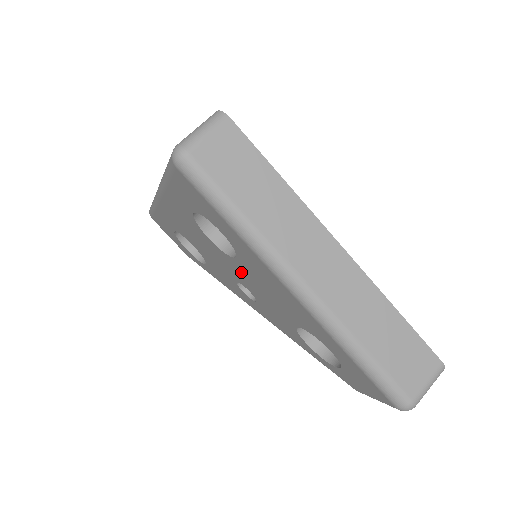
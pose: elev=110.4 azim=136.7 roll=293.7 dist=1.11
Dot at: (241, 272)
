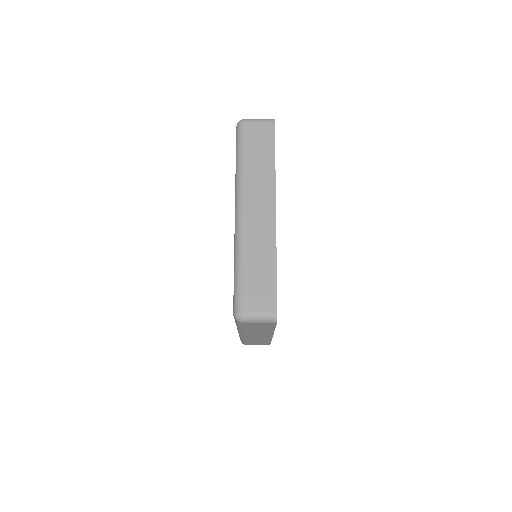
Dot at: occluded
